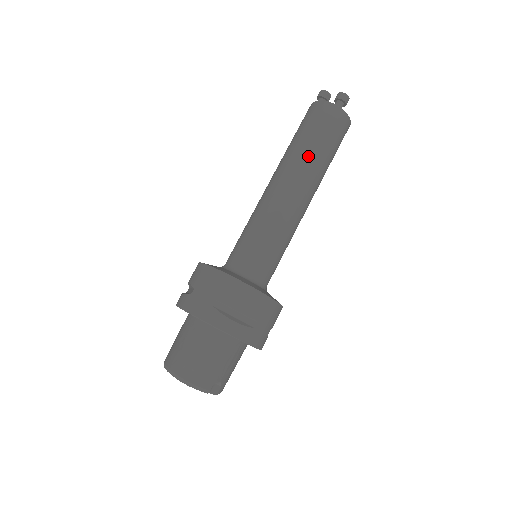
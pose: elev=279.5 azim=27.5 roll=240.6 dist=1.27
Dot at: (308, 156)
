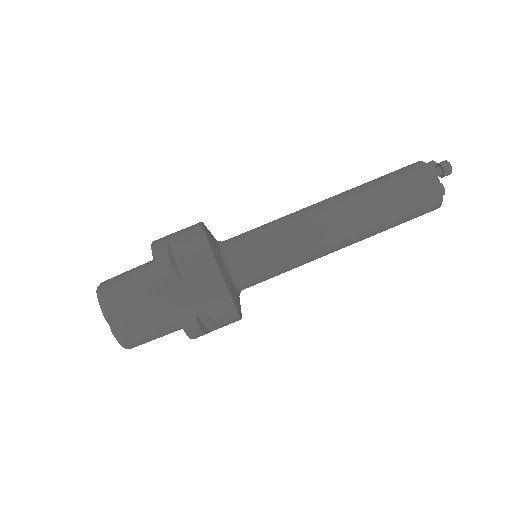
Dot at: (365, 191)
